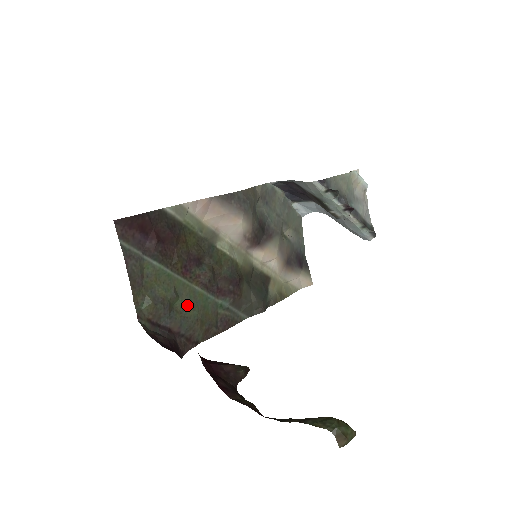
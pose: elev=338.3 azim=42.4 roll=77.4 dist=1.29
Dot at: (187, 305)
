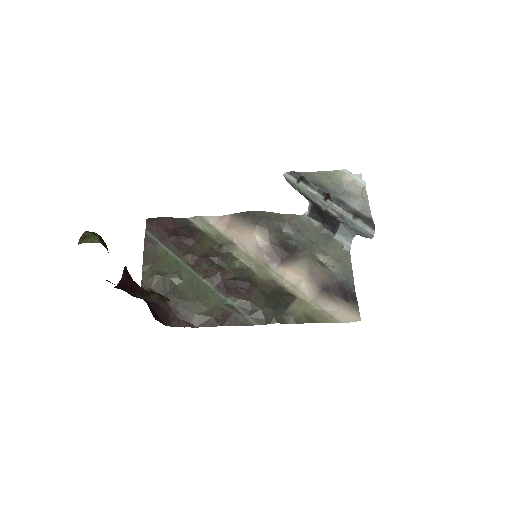
Dot at: (188, 289)
